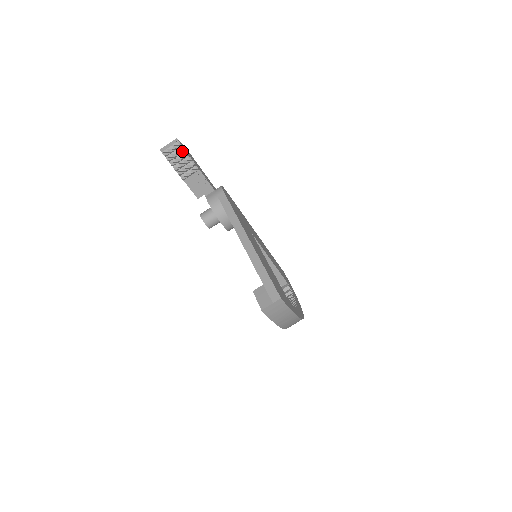
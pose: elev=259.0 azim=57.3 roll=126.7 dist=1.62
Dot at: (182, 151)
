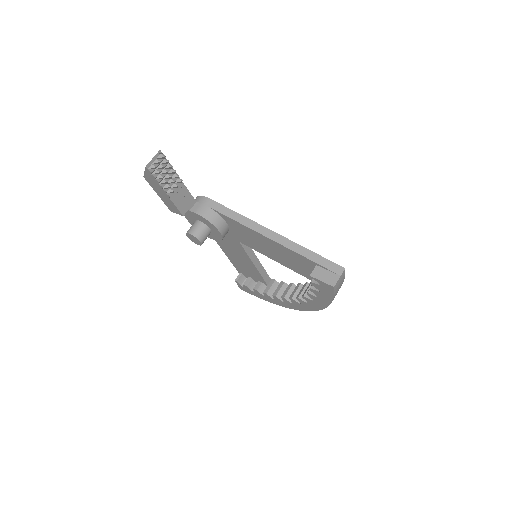
Dot at: (166, 164)
